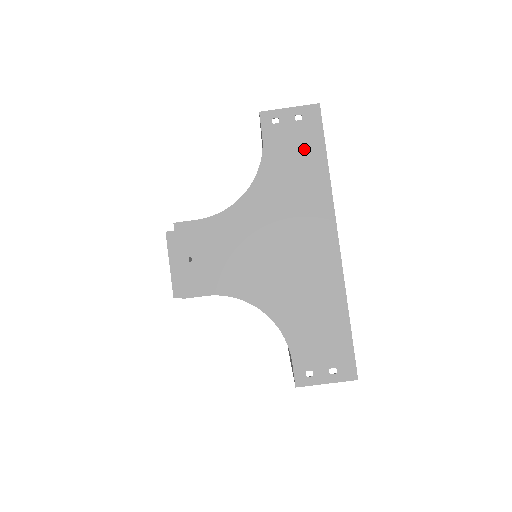
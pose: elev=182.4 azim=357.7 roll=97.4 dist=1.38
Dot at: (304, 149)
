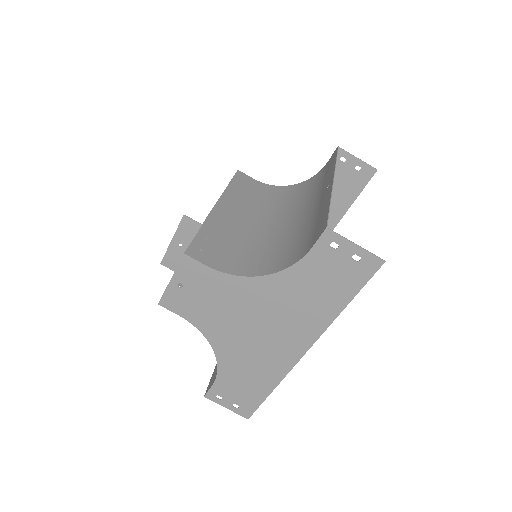
Dot at: (338, 283)
